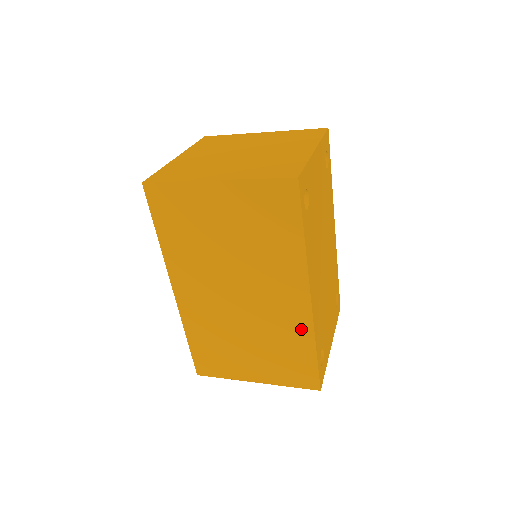
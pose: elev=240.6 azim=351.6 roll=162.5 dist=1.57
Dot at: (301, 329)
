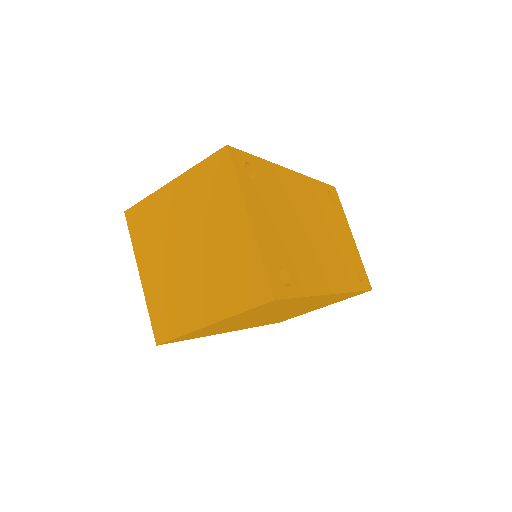
Dot at: (337, 296)
